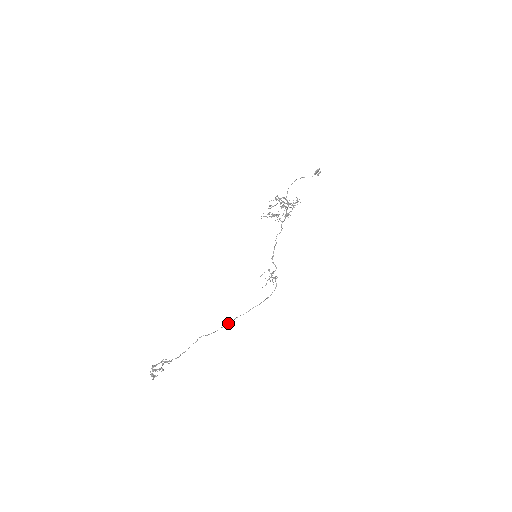
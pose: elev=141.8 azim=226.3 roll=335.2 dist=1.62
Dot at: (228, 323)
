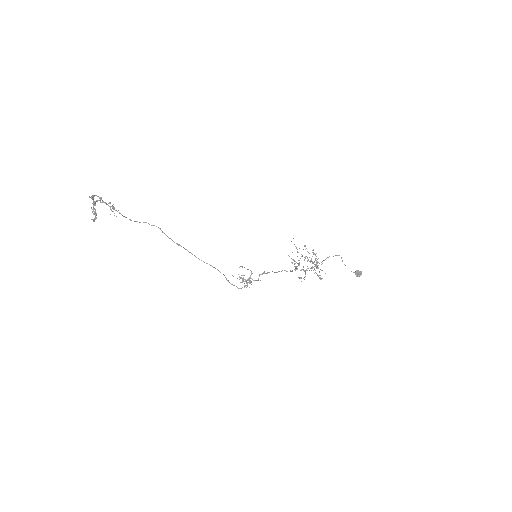
Dot at: occluded
